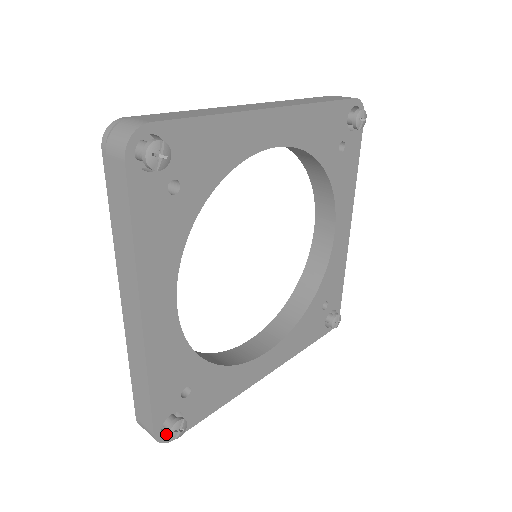
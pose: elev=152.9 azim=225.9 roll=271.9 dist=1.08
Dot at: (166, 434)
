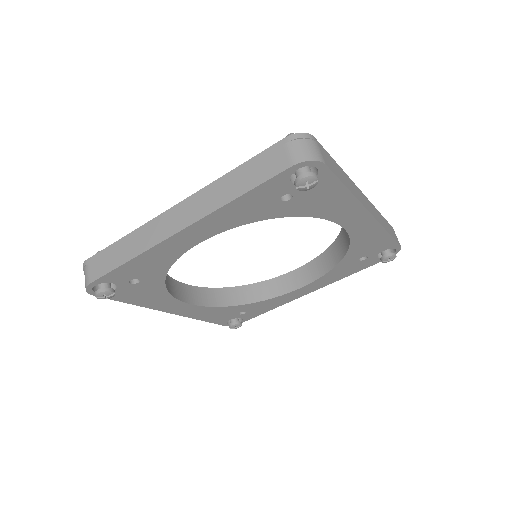
Dot at: (93, 288)
